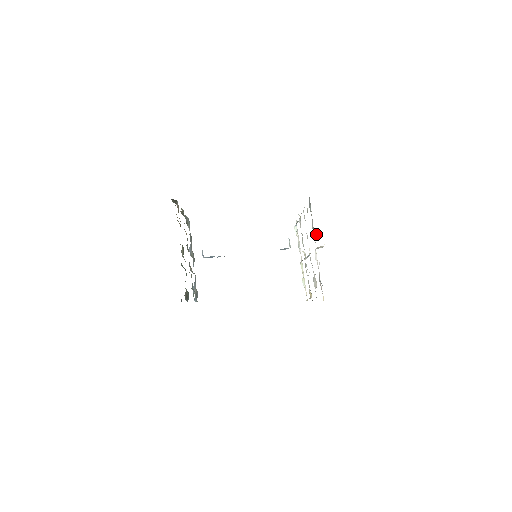
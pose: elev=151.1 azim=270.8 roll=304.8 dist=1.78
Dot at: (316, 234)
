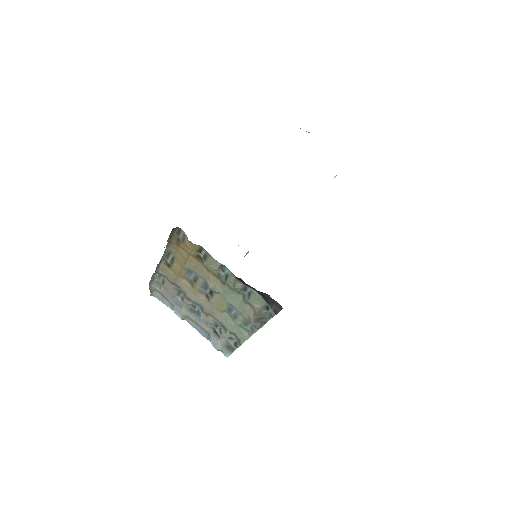
Dot at: occluded
